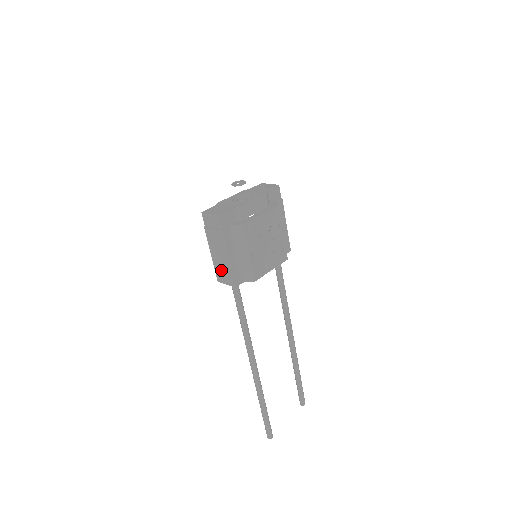
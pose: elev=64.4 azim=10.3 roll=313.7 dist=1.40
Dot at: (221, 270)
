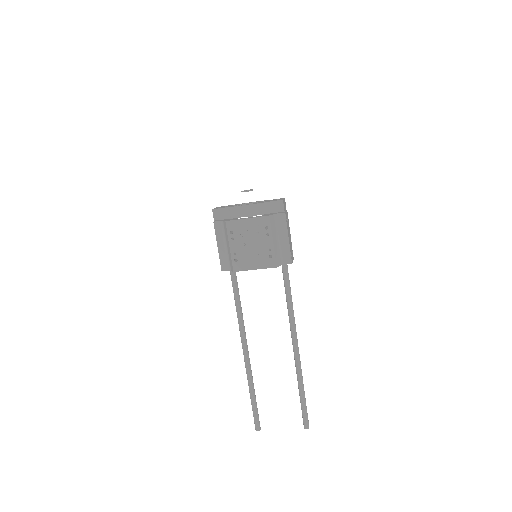
Dot at: occluded
